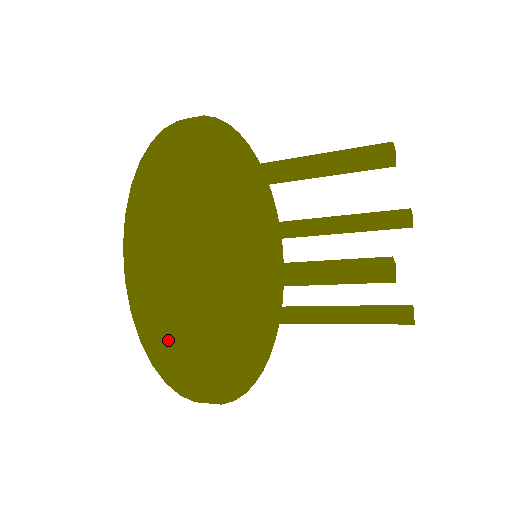
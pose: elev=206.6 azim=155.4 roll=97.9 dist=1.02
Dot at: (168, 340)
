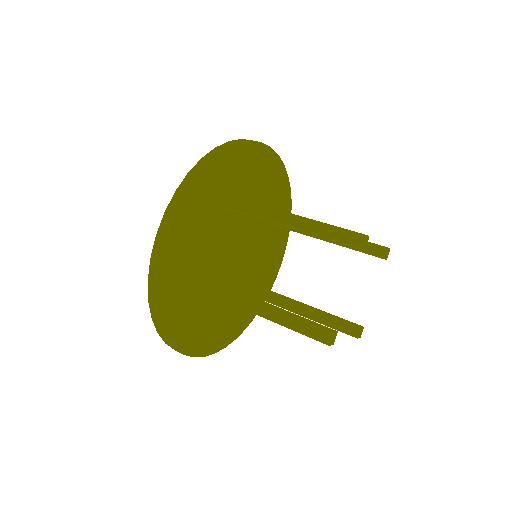
Dot at: (177, 332)
